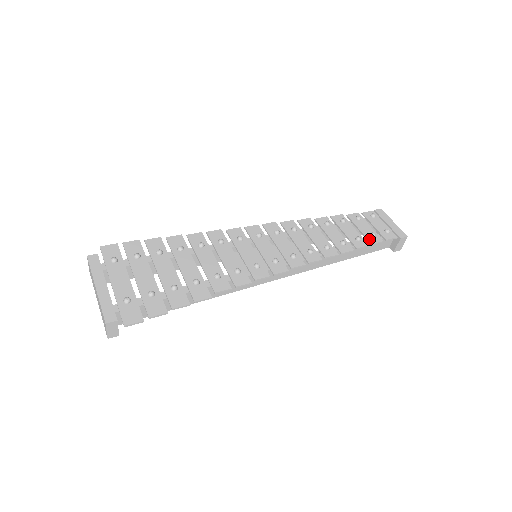
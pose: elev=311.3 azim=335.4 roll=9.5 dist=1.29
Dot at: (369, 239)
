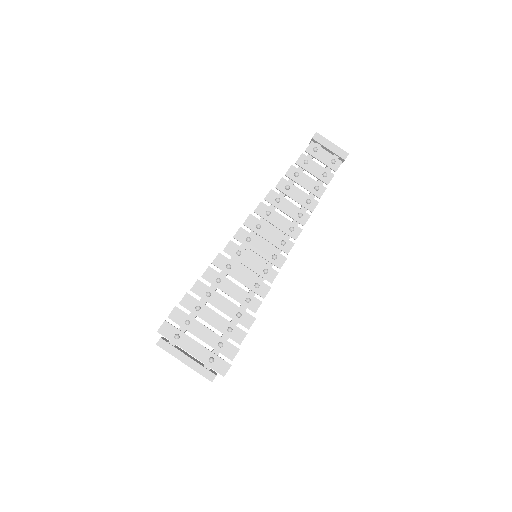
Dot at: (324, 181)
